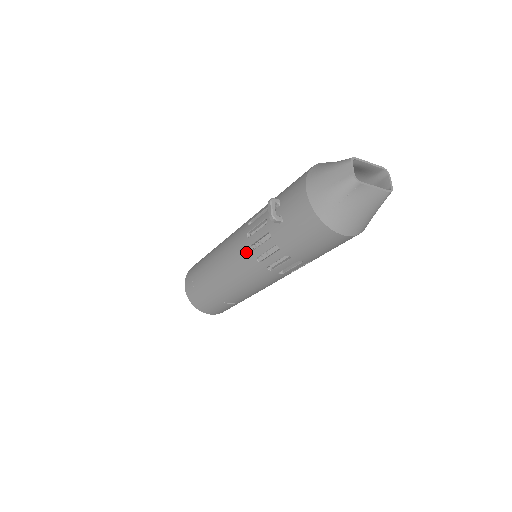
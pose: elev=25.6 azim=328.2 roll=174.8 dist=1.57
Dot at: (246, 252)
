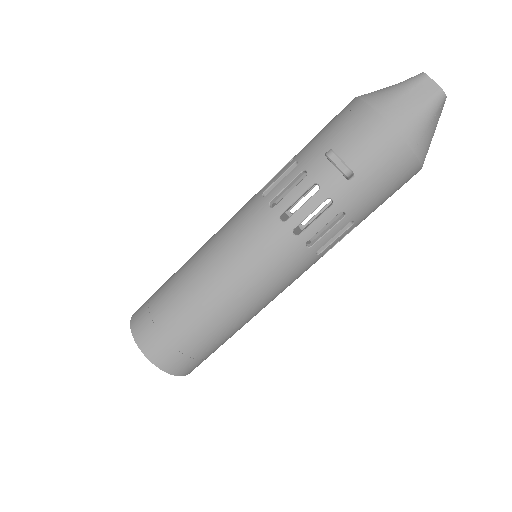
Dot at: (286, 242)
